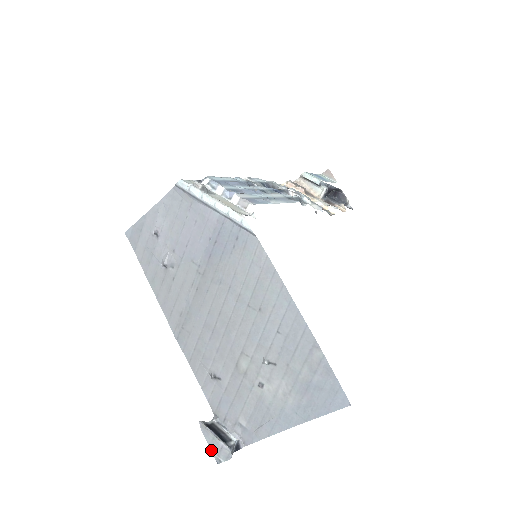
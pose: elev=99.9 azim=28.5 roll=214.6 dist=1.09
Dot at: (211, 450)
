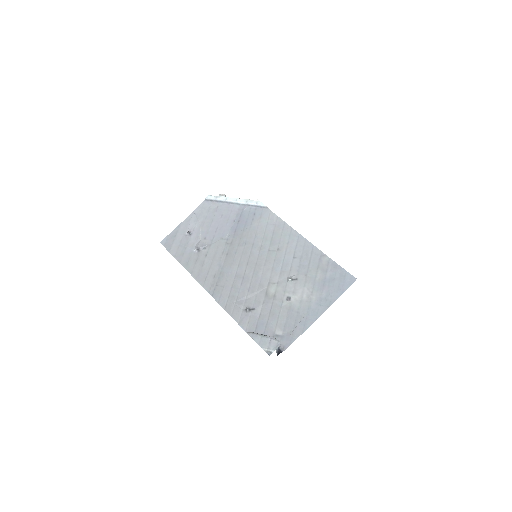
Dot at: (261, 347)
